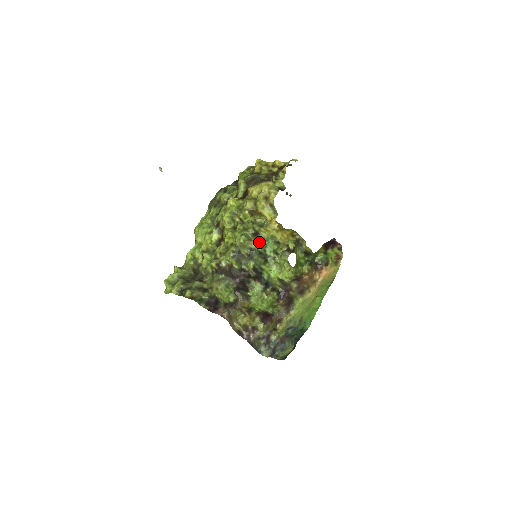
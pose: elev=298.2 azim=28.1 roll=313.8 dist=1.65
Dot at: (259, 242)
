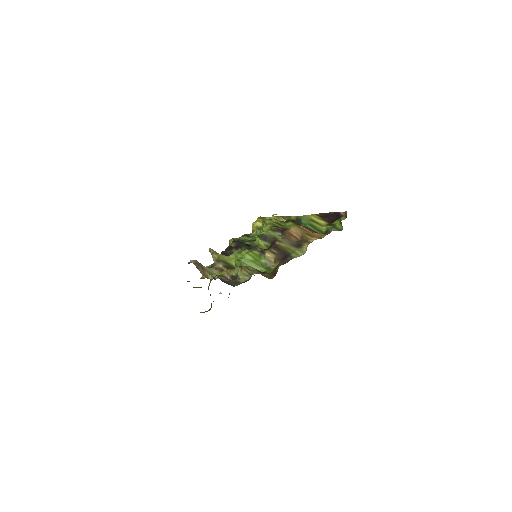
Dot at: (248, 237)
